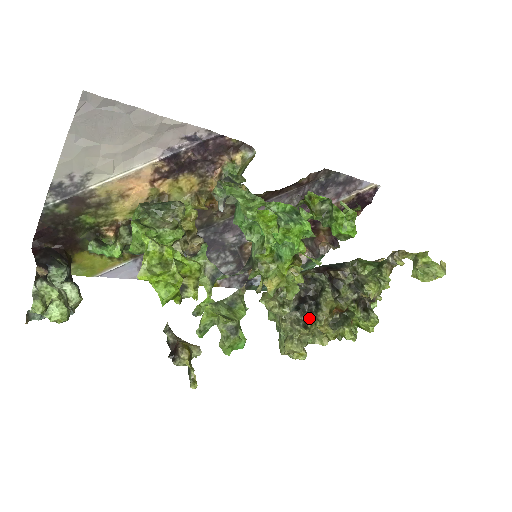
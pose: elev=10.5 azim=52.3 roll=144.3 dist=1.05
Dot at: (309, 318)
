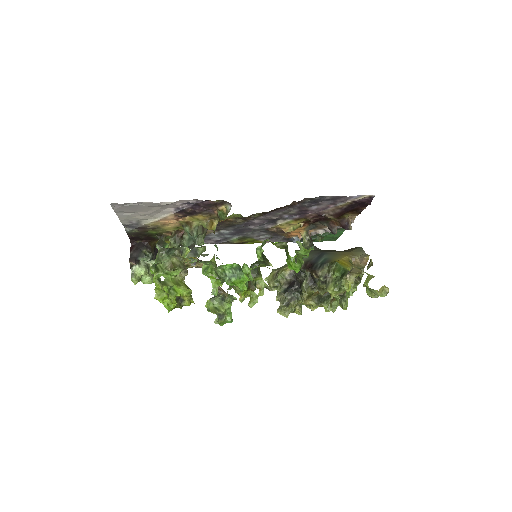
Dot at: (294, 297)
